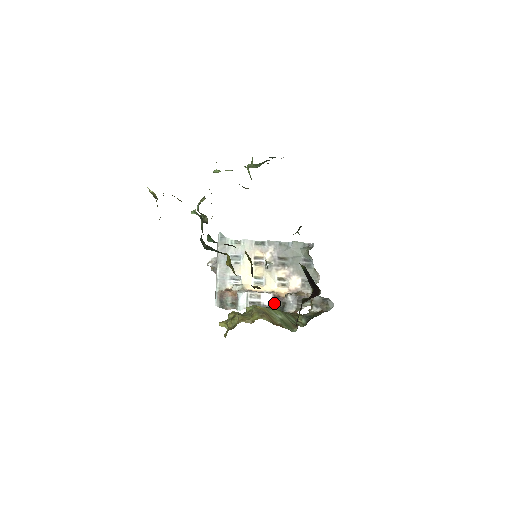
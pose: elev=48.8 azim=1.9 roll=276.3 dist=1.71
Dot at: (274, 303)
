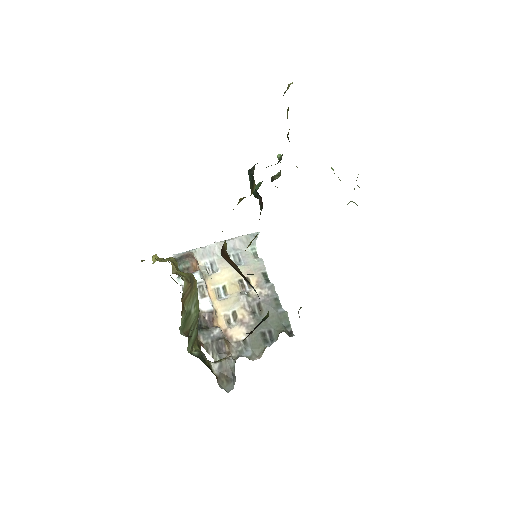
Dot at: (203, 316)
